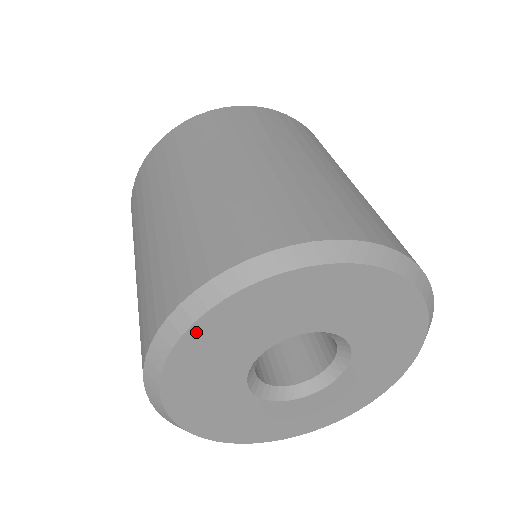
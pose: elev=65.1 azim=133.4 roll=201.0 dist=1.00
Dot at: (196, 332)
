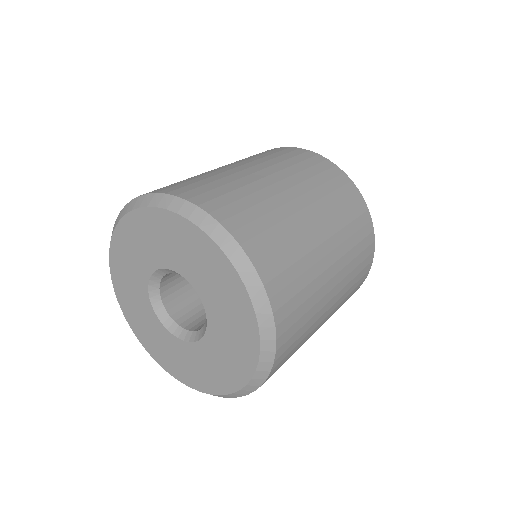
Dot at: (113, 268)
